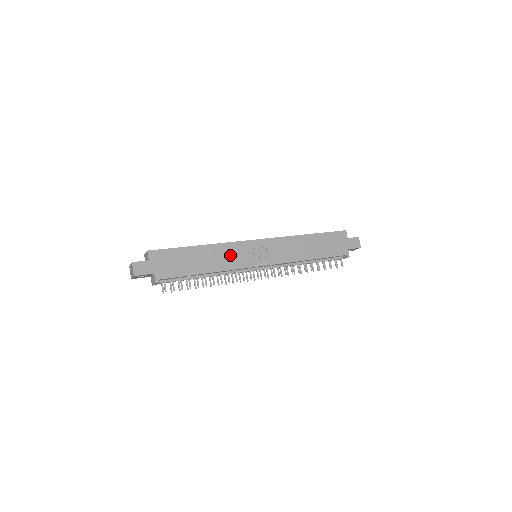
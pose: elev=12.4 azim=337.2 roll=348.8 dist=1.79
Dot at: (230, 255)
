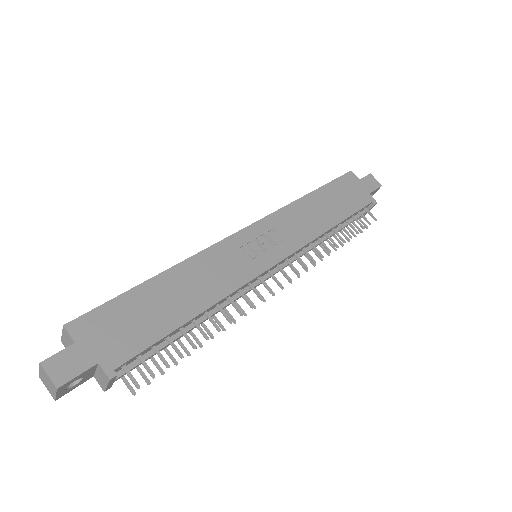
Dot at: (219, 268)
